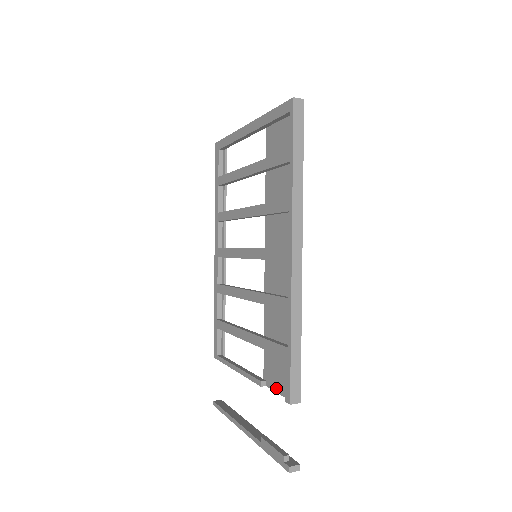
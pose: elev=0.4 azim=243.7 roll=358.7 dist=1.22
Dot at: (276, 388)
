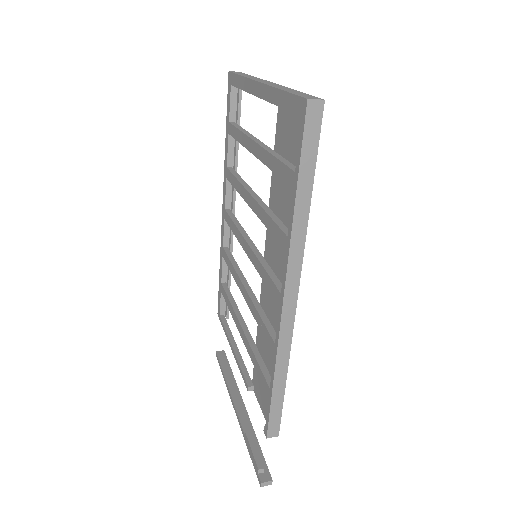
Dot at: (260, 404)
